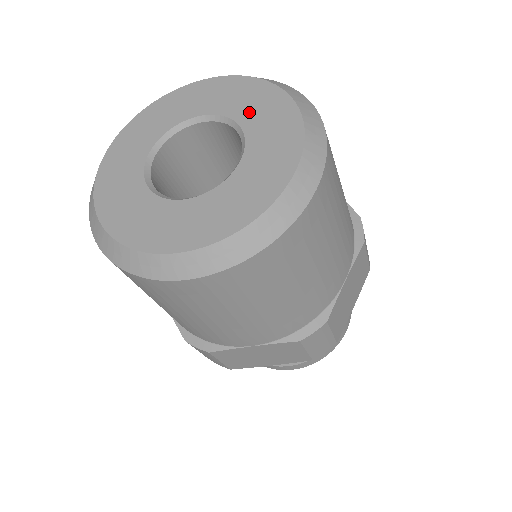
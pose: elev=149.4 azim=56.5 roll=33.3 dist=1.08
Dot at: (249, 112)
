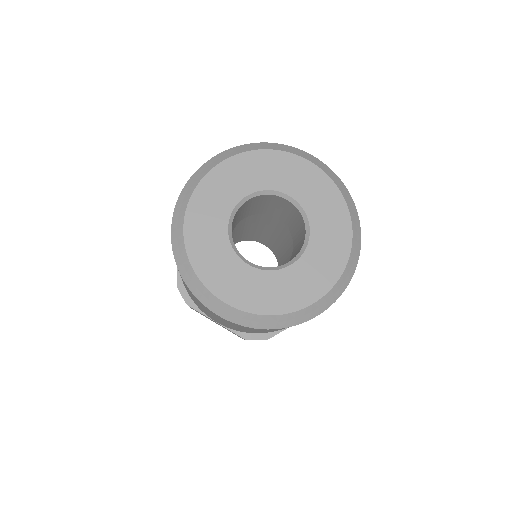
Dot at: (292, 184)
